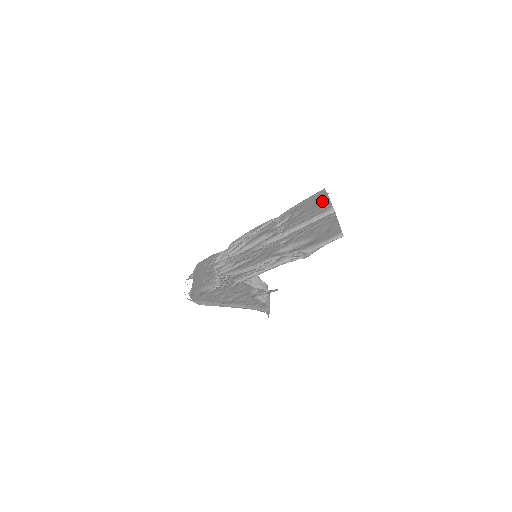
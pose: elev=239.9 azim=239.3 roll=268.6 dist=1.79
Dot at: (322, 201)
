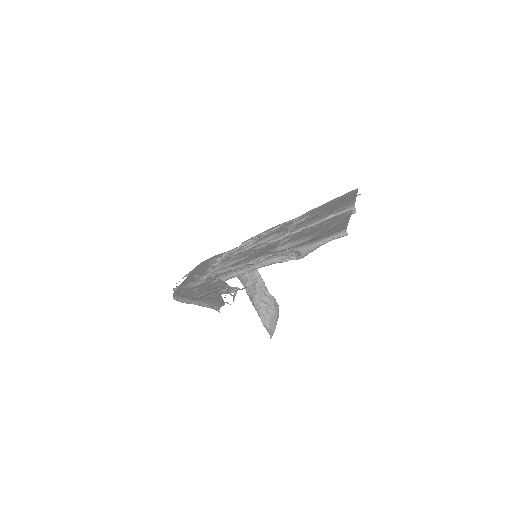
Dot at: (347, 199)
